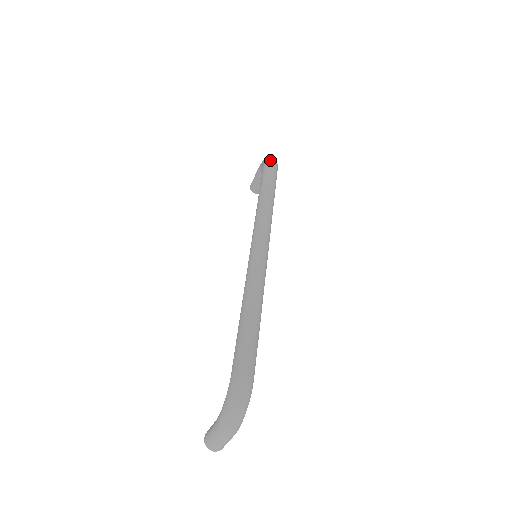
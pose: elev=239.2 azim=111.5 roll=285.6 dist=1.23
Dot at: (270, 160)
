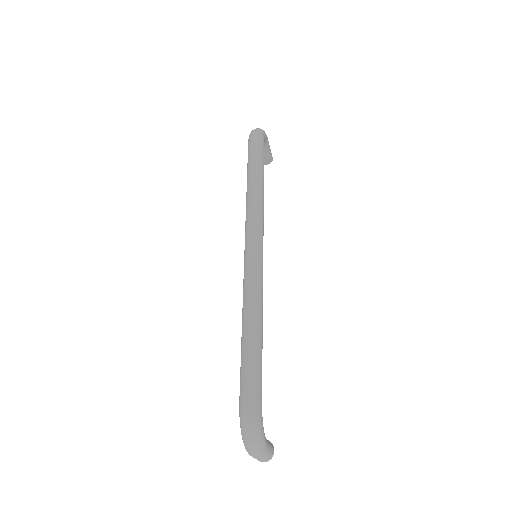
Dot at: (251, 135)
